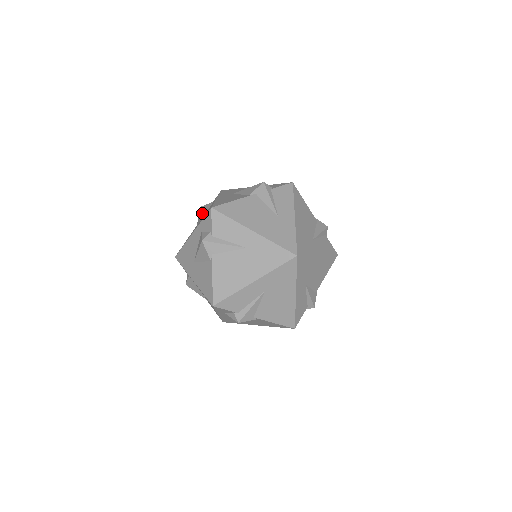
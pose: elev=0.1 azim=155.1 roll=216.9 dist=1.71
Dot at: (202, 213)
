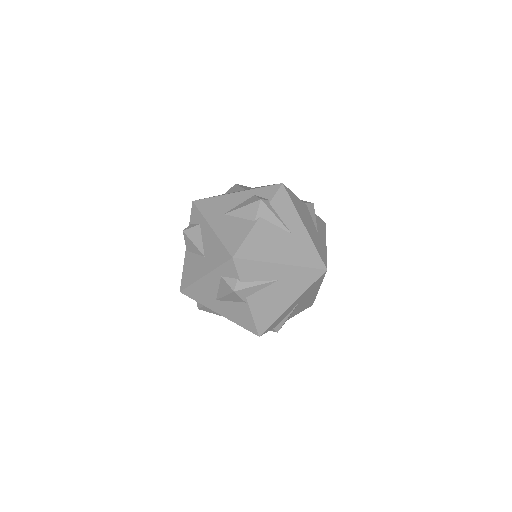
Dot at: (196, 244)
